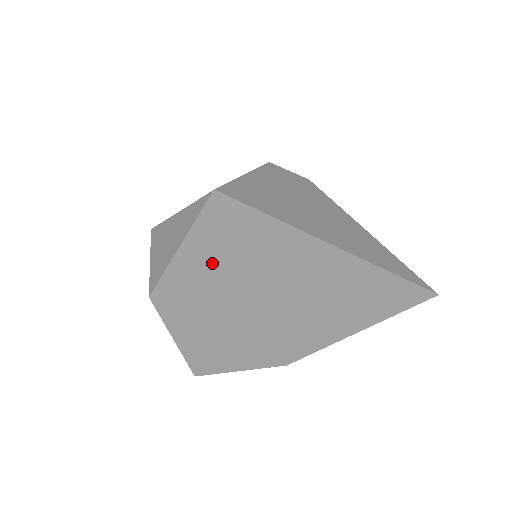
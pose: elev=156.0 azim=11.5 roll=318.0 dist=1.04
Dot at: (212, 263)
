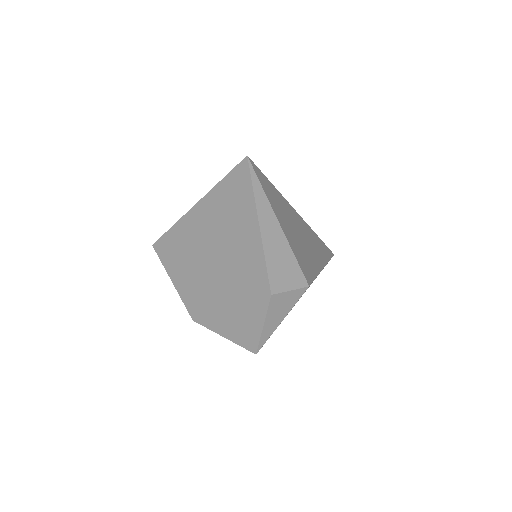
Dot at: (184, 275)
